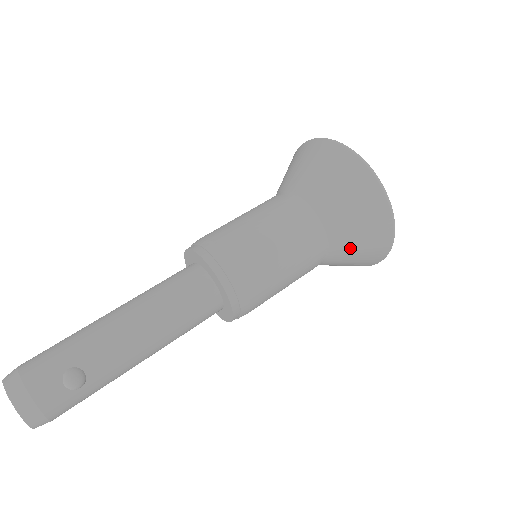
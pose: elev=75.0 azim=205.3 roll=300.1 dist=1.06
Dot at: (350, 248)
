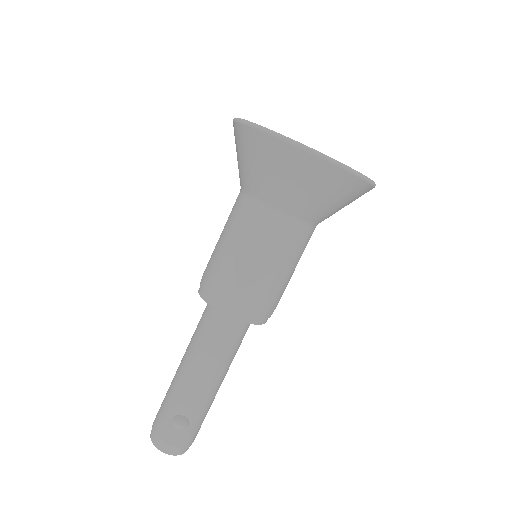
Dot at: (323, 207)
